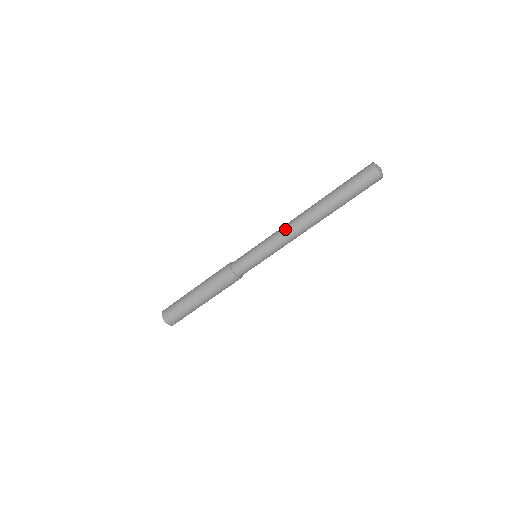
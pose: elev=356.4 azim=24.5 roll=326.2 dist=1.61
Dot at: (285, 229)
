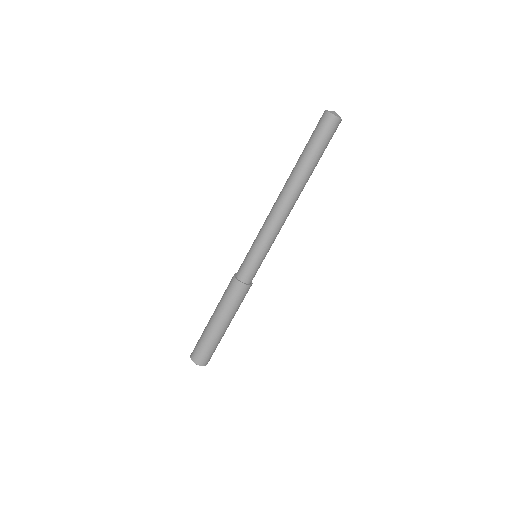
Dot at: occluded
